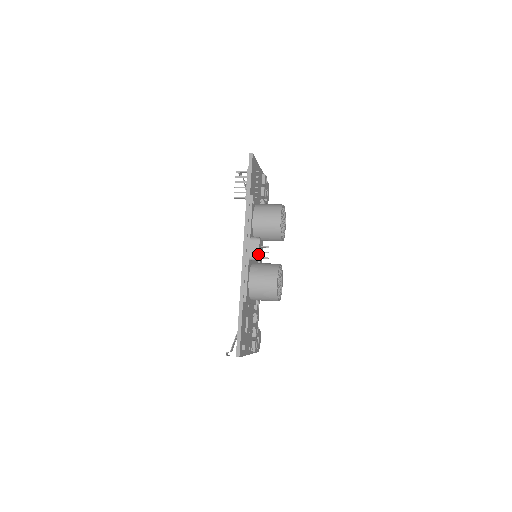
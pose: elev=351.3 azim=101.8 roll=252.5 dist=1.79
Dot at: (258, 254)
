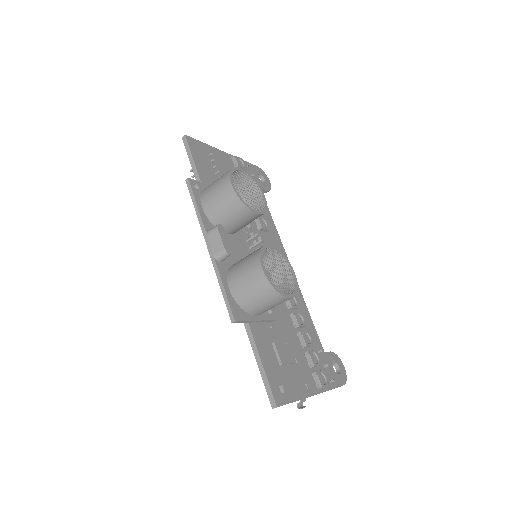
Dot at: (223, 247)
